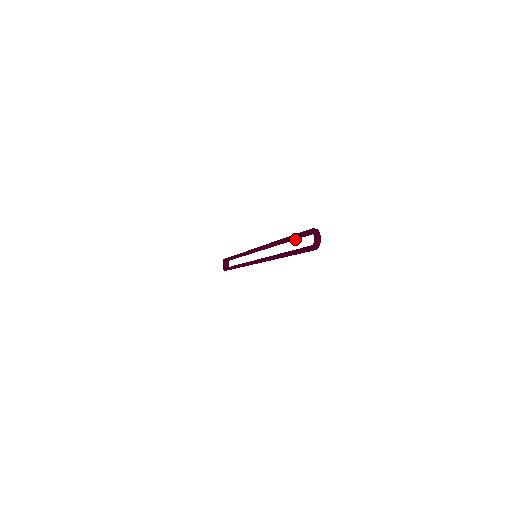
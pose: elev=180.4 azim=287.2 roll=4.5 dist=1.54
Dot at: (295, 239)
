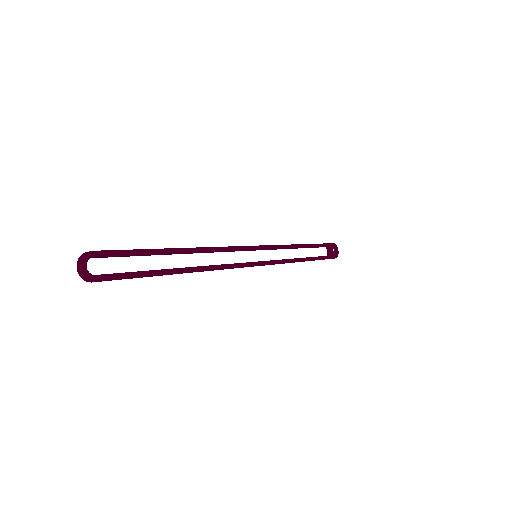
Dot at: (150, 254)
